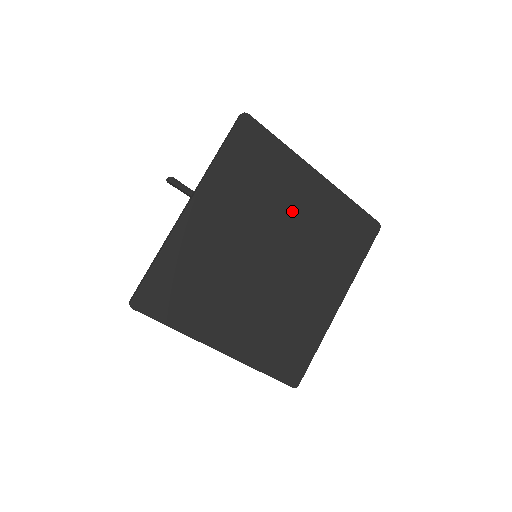
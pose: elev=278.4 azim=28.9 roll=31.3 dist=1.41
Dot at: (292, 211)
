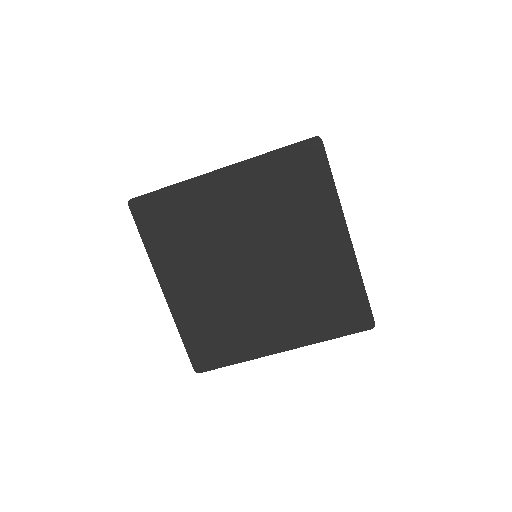
Dot at: (300, 243)
